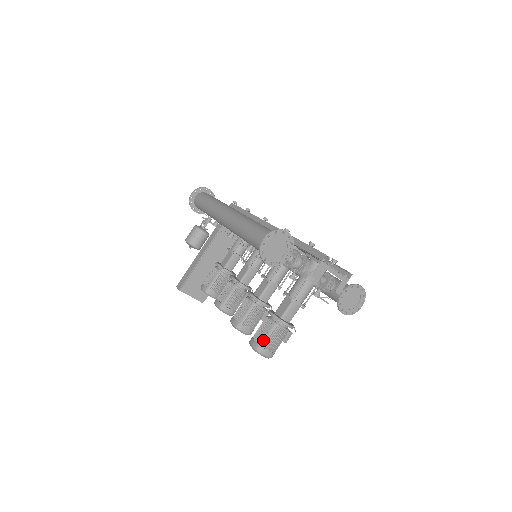
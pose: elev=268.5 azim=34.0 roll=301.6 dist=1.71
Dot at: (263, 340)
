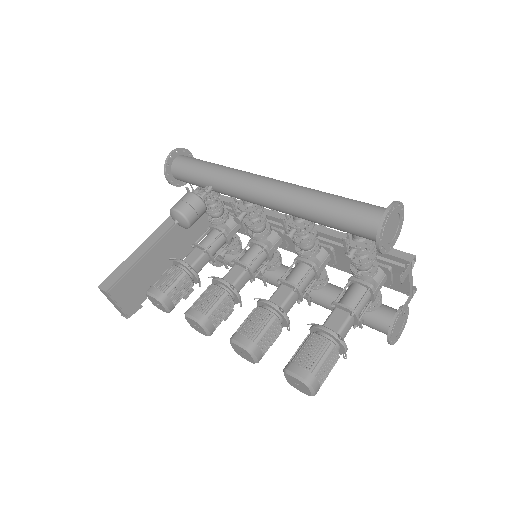
Dot at: (315, 366)
